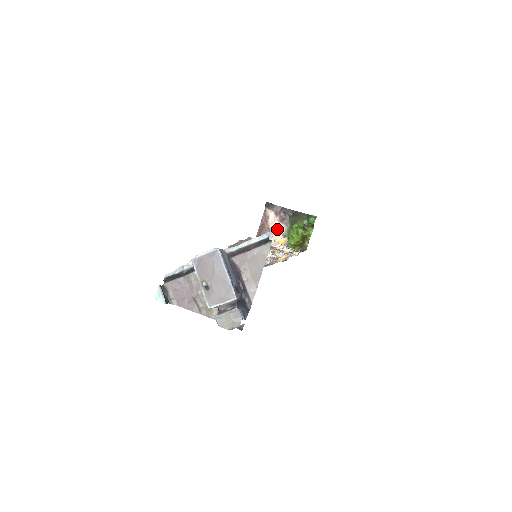
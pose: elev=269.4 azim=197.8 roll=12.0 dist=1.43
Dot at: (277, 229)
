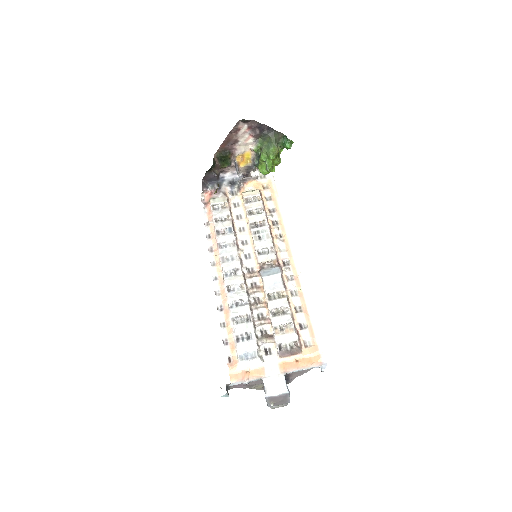
Dot at: (246, 142)
